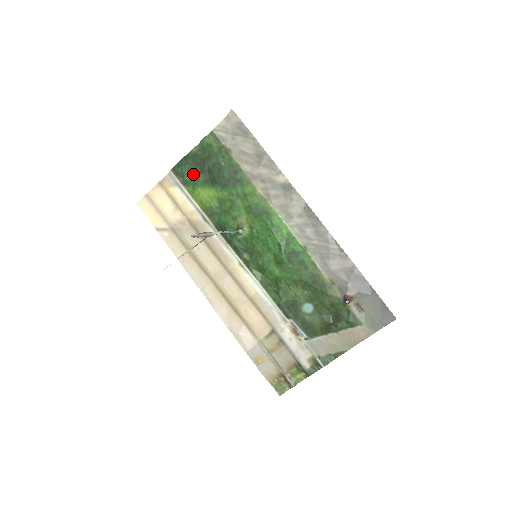
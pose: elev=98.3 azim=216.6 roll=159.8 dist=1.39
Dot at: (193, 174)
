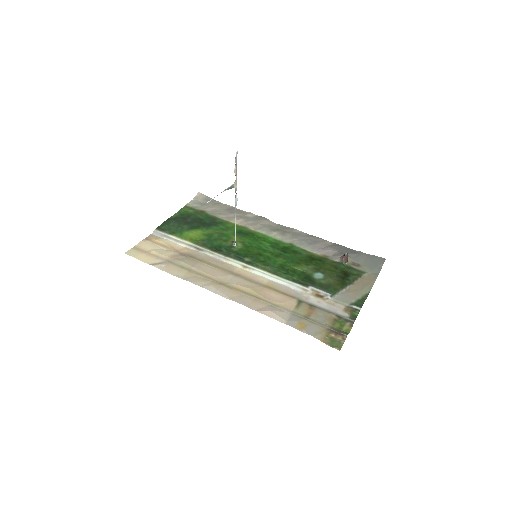
Dot at: (178, 227)
